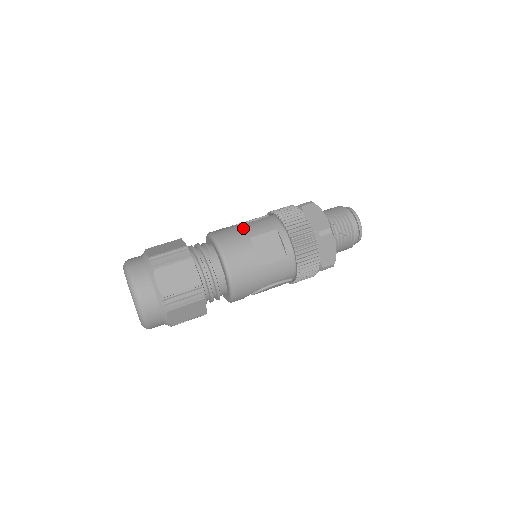
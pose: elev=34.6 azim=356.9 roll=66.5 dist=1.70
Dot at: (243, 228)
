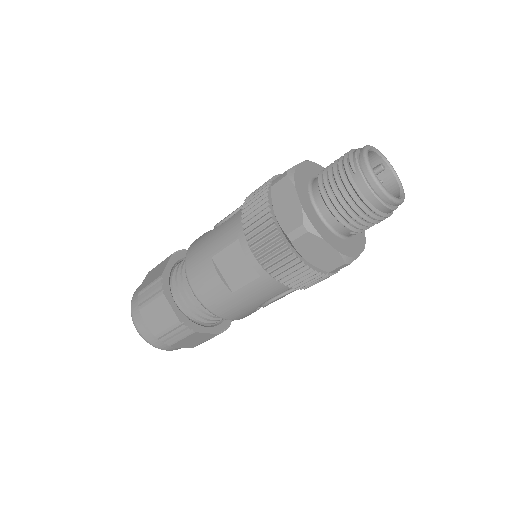
Dot at: (209, 240)
